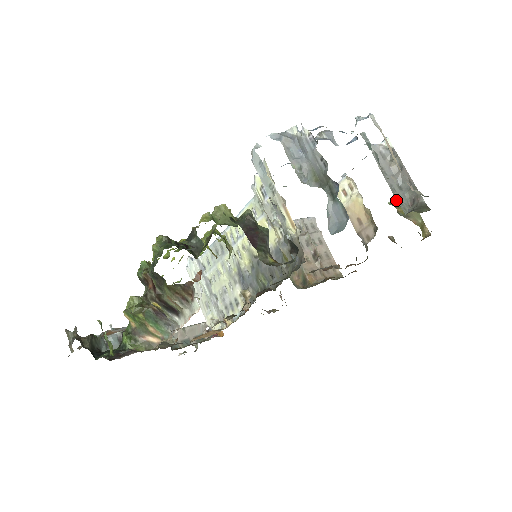
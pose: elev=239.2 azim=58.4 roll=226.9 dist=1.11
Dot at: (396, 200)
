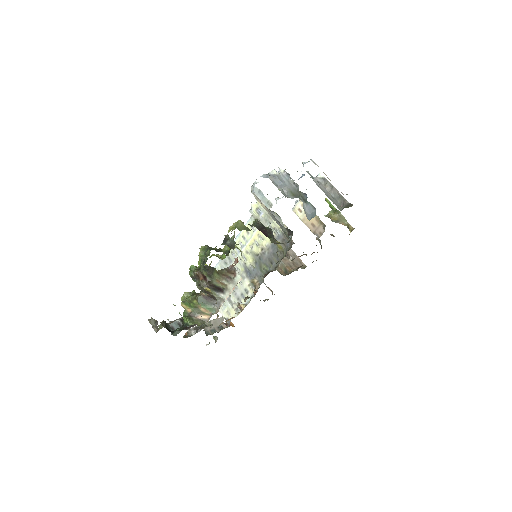
Dot at: (329, 213)
